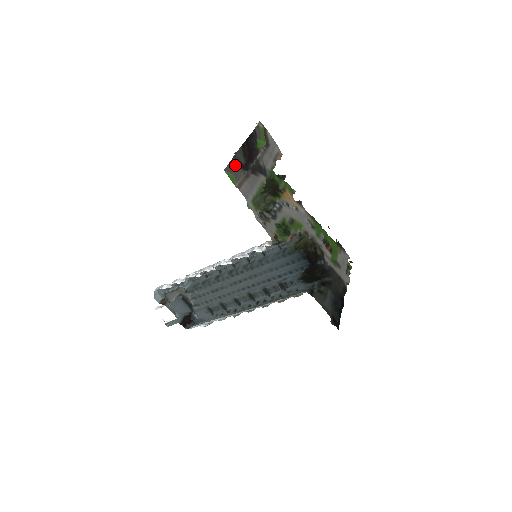
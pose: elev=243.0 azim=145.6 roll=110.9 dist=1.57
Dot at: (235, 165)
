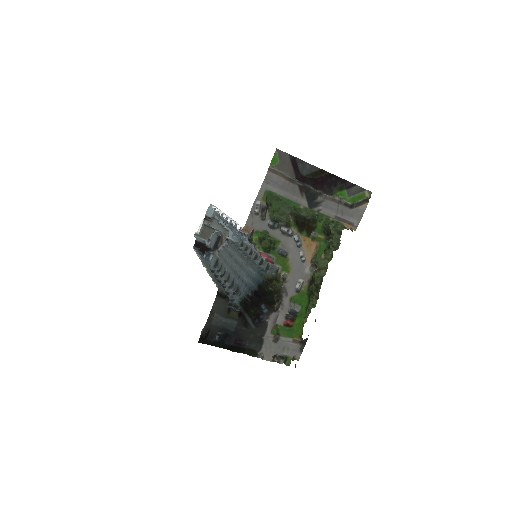
Dot at: (292, 162)
